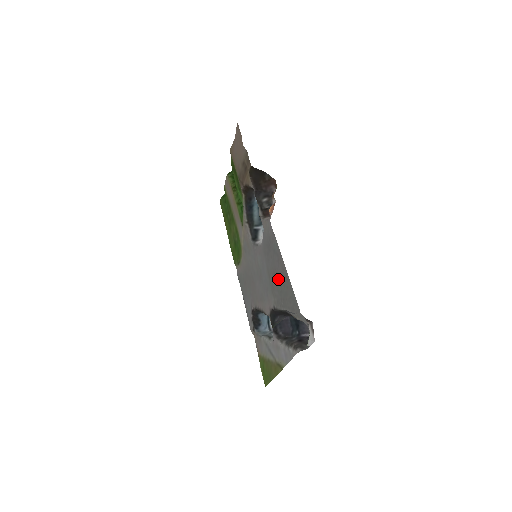
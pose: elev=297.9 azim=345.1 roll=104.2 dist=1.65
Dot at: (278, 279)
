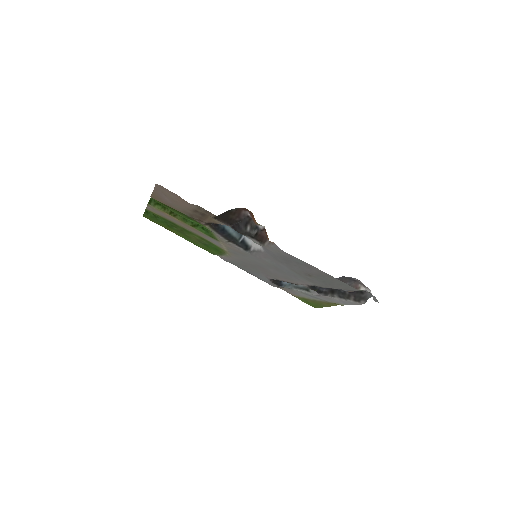
Dot at: (315, 276)
